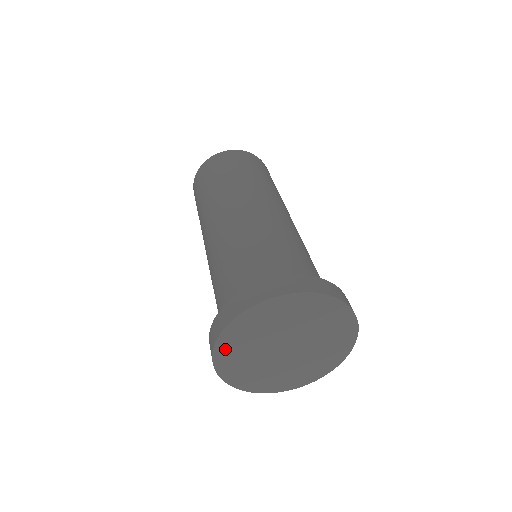
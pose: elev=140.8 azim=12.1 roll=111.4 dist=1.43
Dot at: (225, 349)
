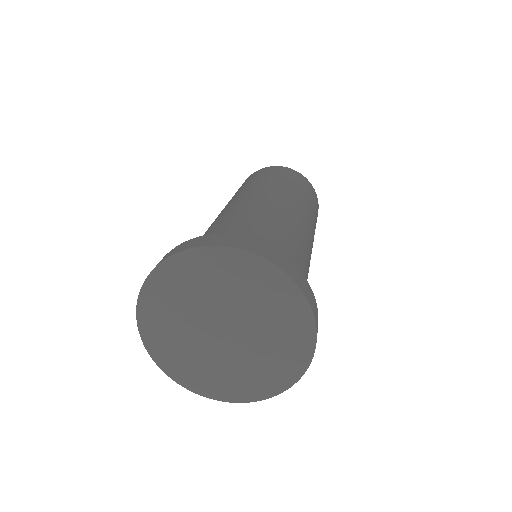
Dot at: (178, 269)
